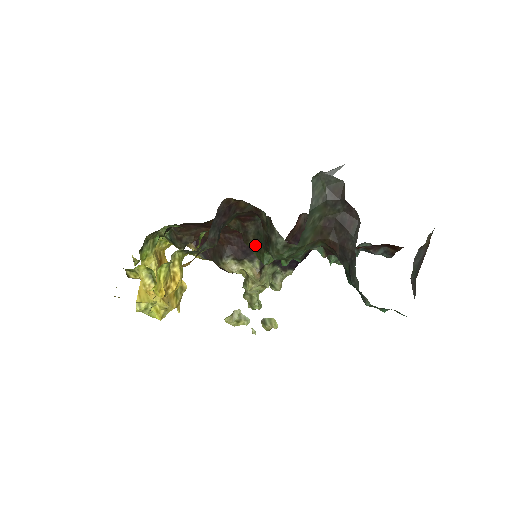
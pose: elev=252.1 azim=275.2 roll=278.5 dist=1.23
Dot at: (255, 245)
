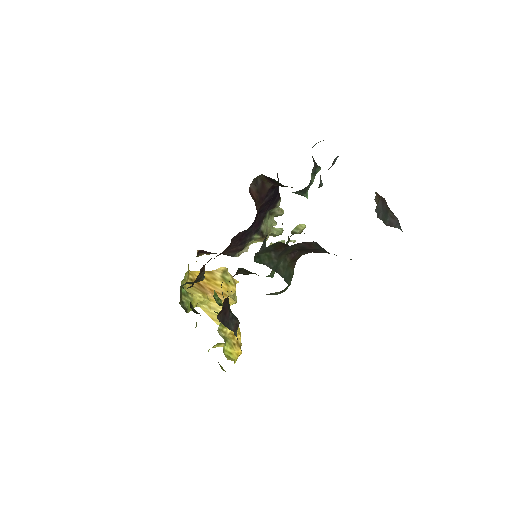
Dot at: occluded
